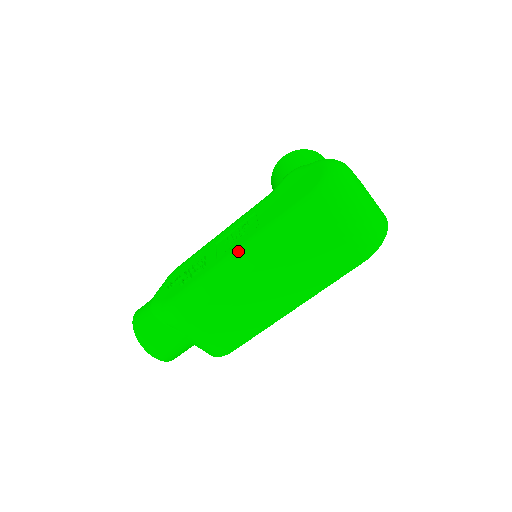
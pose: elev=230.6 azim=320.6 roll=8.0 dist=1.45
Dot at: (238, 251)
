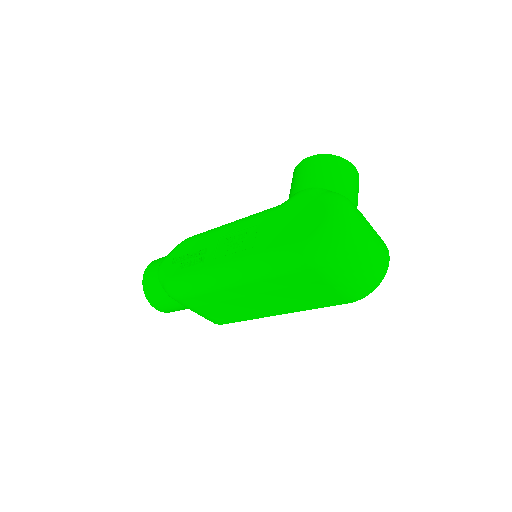
Dot at: (229, 266)
